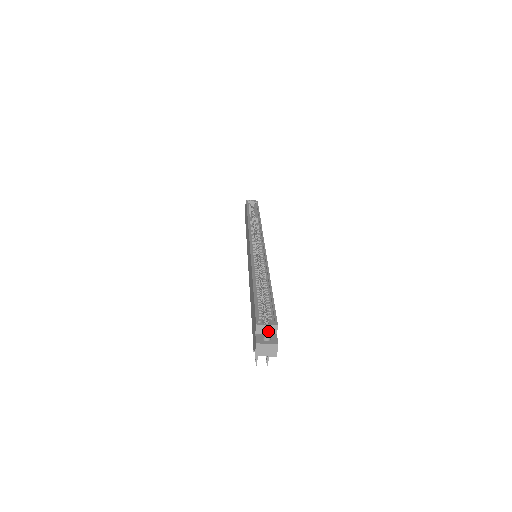
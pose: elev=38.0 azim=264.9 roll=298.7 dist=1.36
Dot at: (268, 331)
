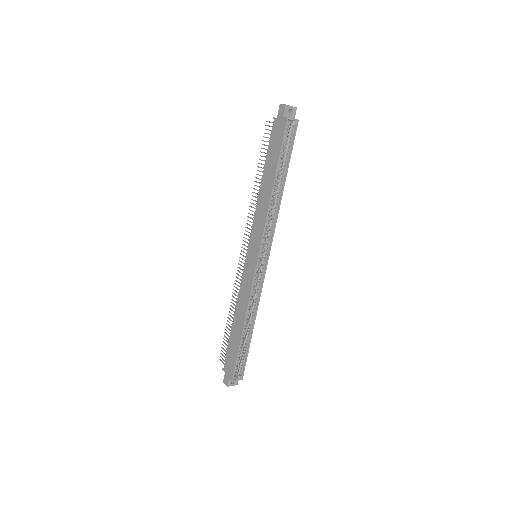
Dot at: (236, 378)
